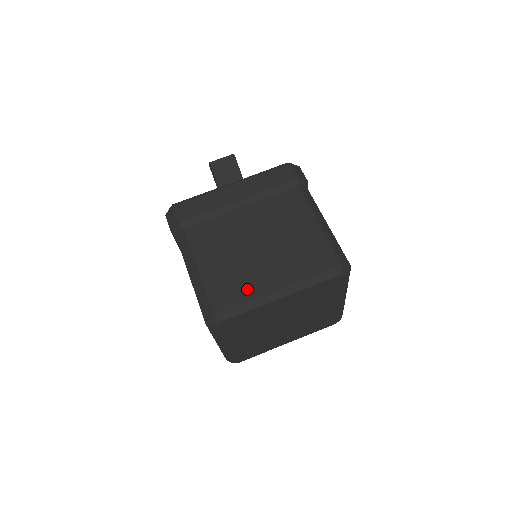
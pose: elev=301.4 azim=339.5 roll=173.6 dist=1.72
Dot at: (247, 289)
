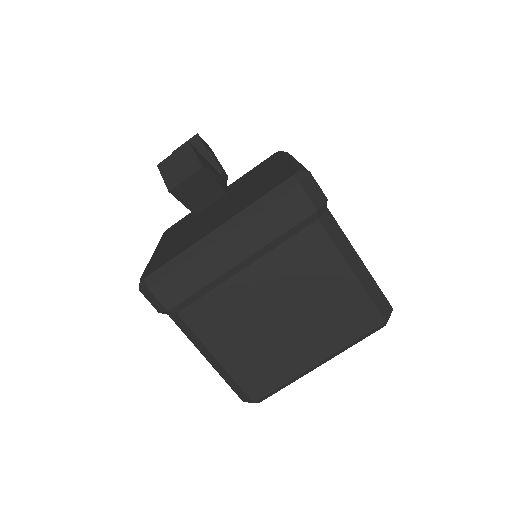
Dot at: (282, 370)
